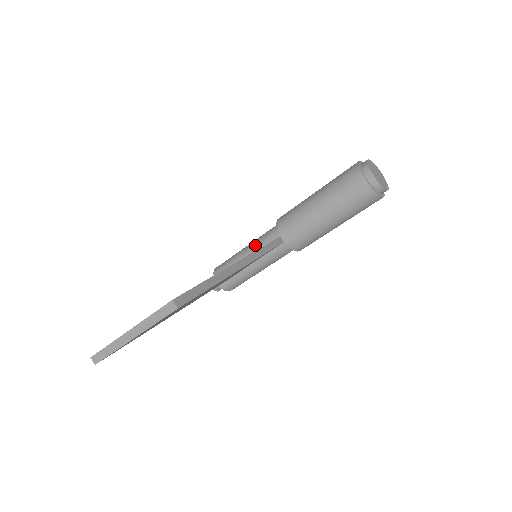
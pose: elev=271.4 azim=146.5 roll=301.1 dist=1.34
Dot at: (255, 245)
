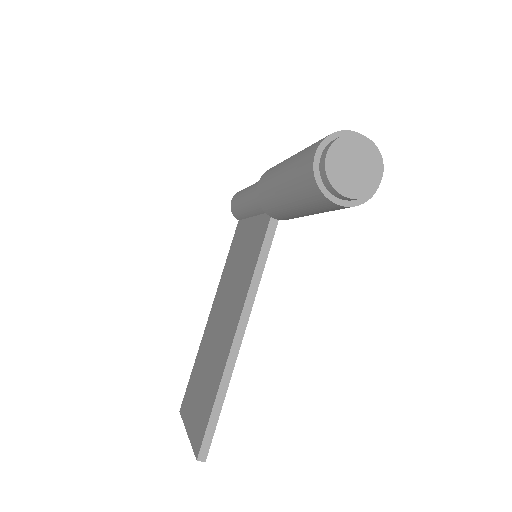
Dot at: (251, 208)
